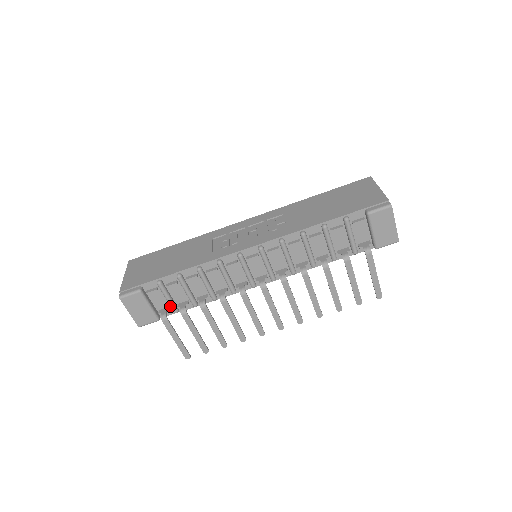
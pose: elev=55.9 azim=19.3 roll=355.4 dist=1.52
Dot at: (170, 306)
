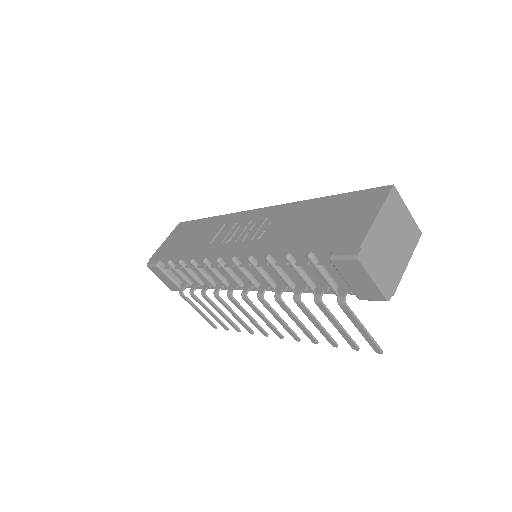
Dot at: (187, 282)
